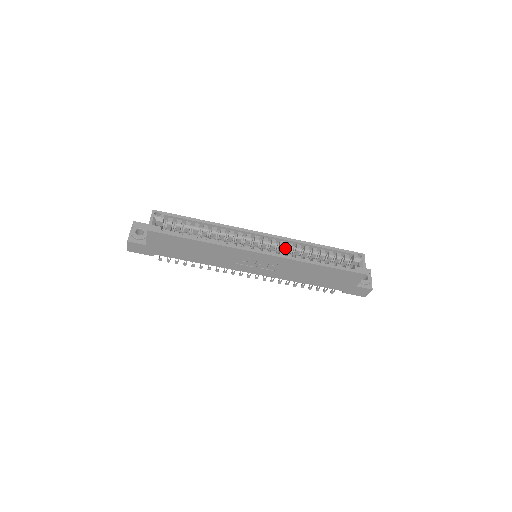
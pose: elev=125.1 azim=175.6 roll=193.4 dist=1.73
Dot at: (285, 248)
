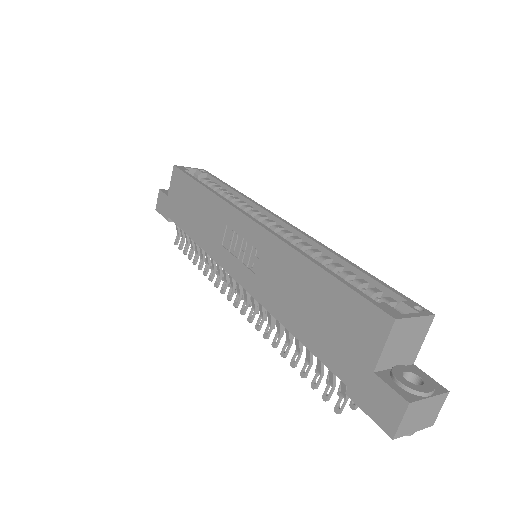
Dot at: occluded
